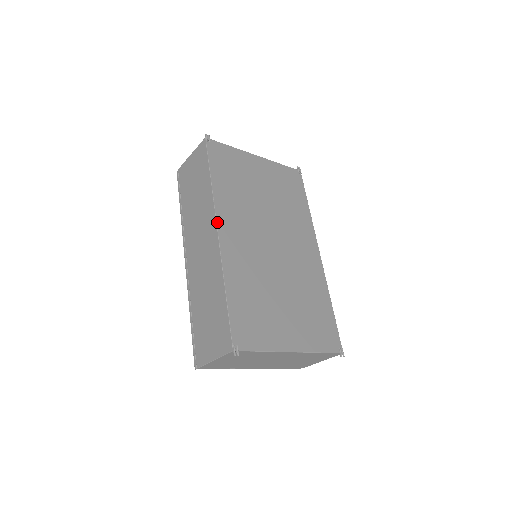
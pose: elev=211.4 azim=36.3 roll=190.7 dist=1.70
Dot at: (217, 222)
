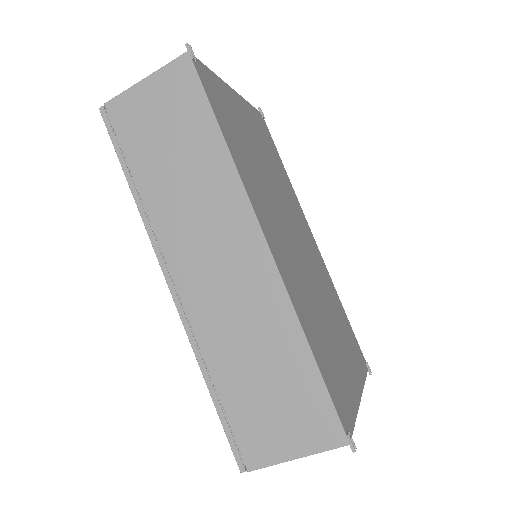
Dot at: (259, 222)
